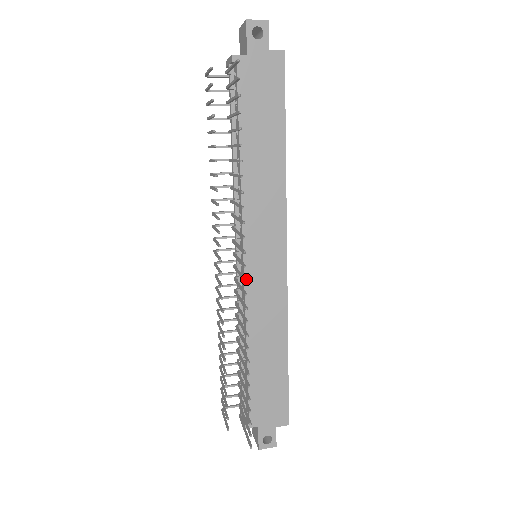
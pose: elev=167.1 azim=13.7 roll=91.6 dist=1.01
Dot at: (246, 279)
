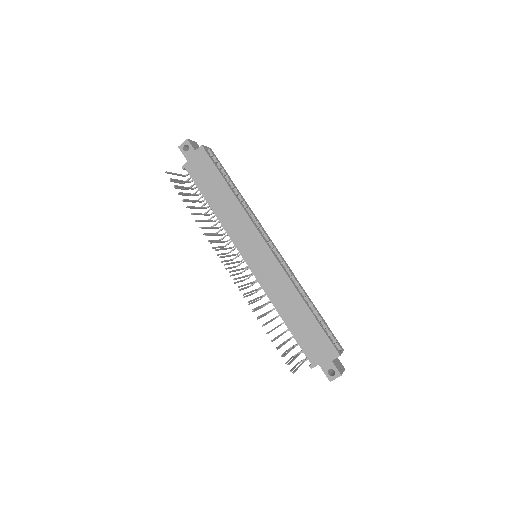
Dot at: (229, 271)
